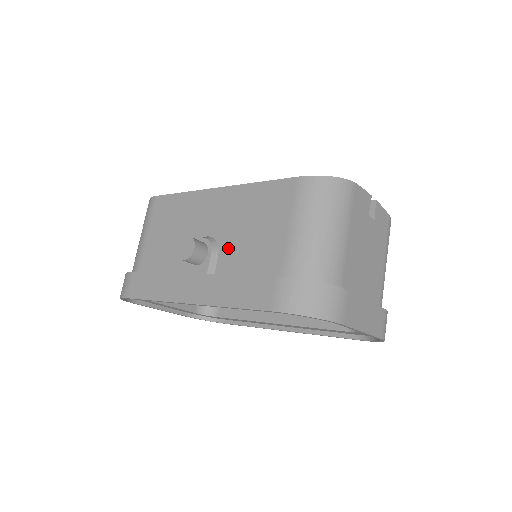
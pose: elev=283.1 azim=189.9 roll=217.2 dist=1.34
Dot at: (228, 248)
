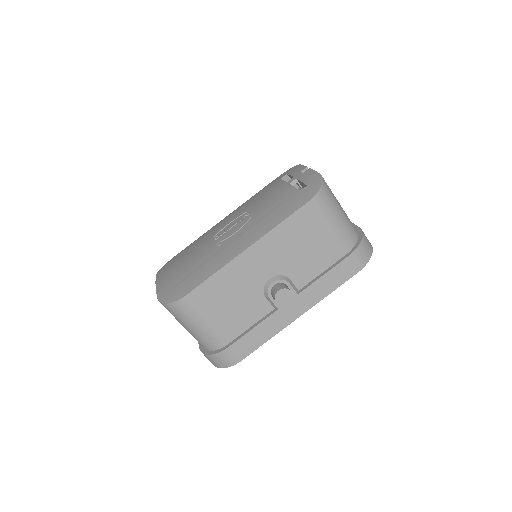
Dot at: (294, 271)
